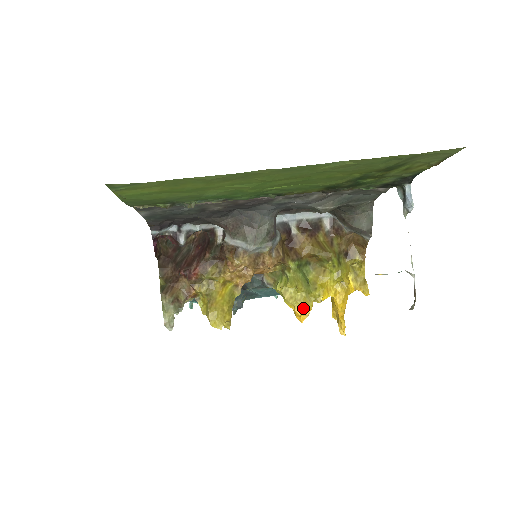
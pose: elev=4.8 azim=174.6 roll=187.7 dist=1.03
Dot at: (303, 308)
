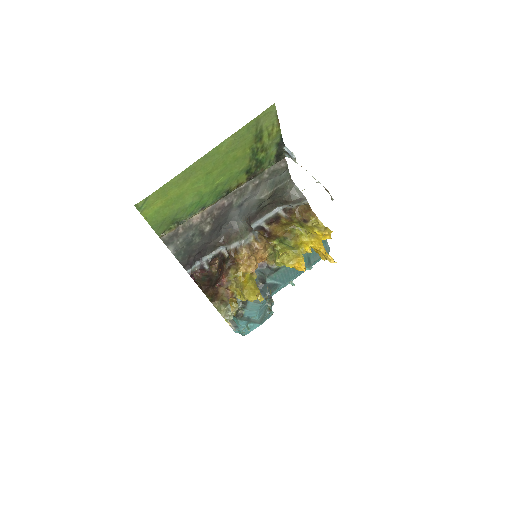
Dot at: (299, 262)
